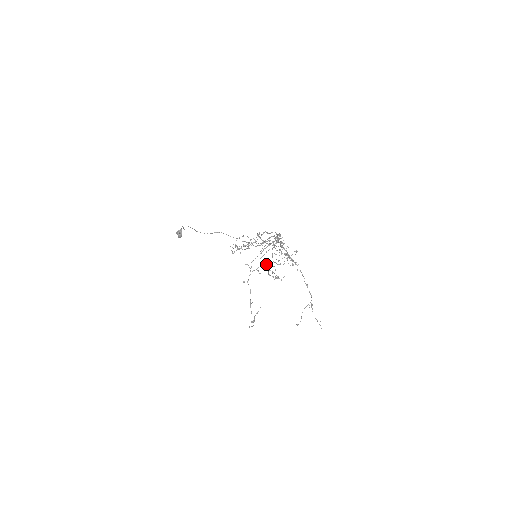
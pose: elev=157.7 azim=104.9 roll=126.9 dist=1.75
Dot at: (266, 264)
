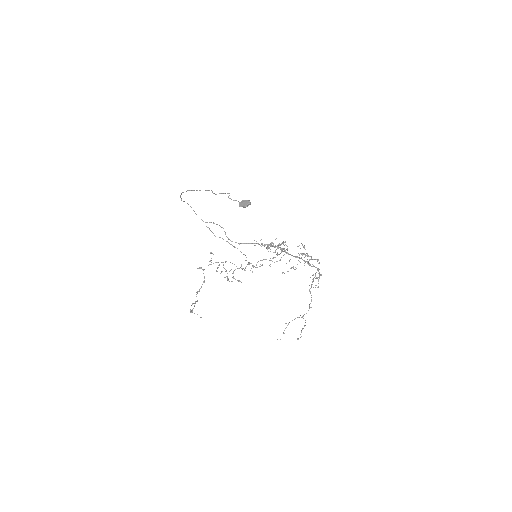
Dot at: occluded
